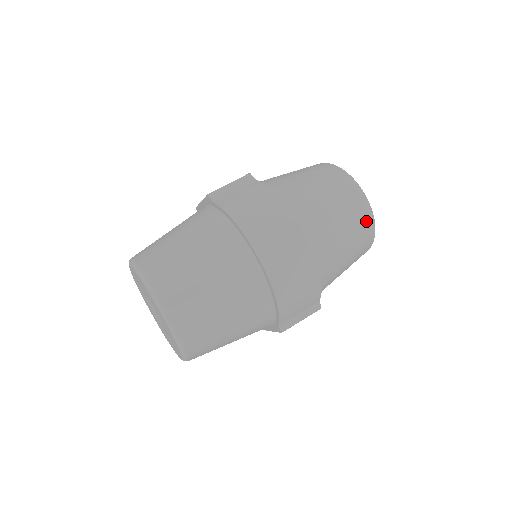
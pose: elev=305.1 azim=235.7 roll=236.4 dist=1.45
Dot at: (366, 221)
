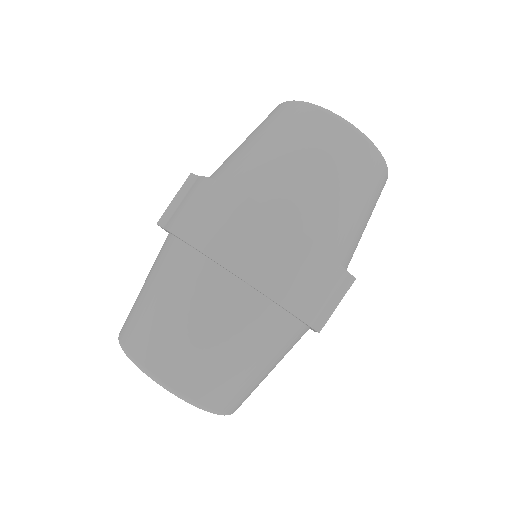
Dot at: (352, 144)
